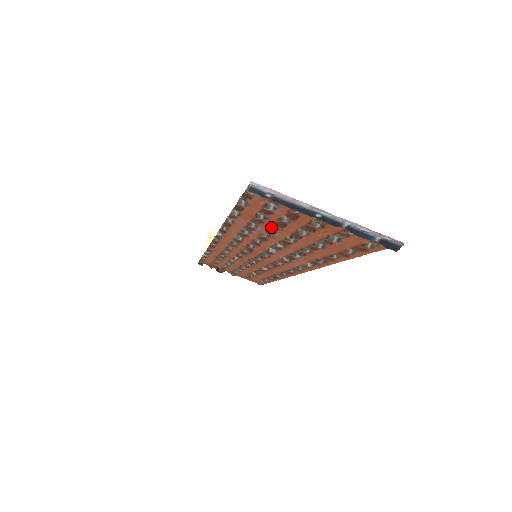
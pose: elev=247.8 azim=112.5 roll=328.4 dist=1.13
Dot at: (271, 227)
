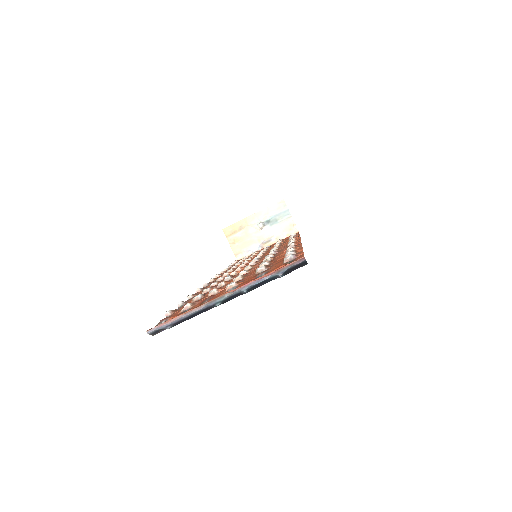
Dot at: occluded
